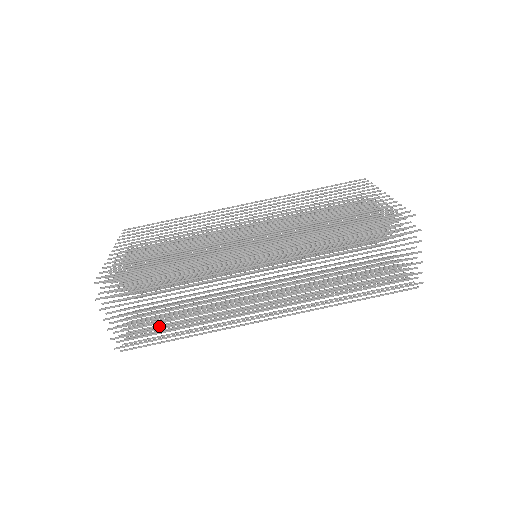
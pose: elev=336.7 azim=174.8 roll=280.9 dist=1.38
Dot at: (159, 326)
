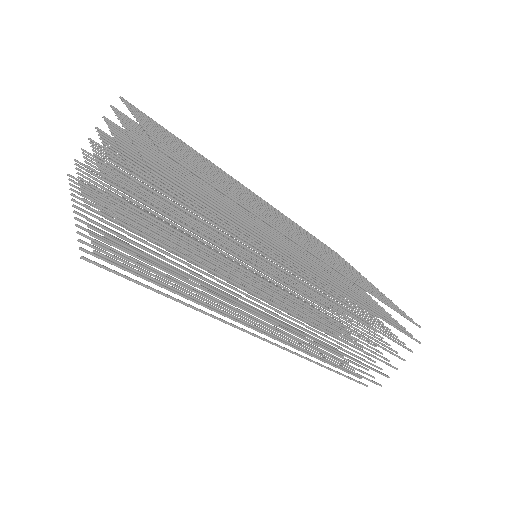
Dot at: occluded
